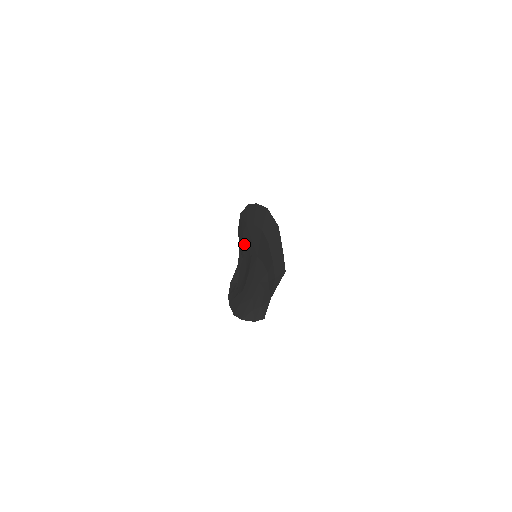
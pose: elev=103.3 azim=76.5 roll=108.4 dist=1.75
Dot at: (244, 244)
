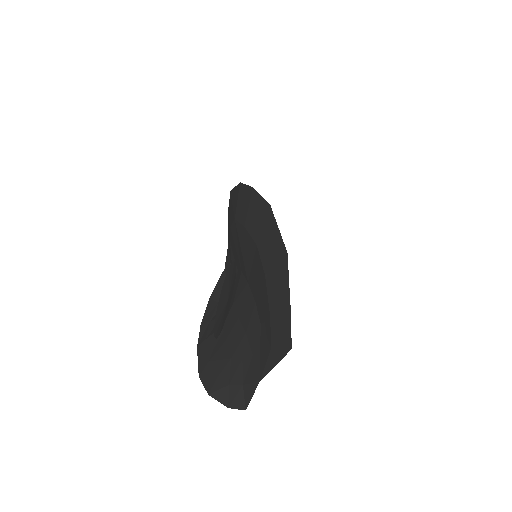
Dot at: (232, 246)
